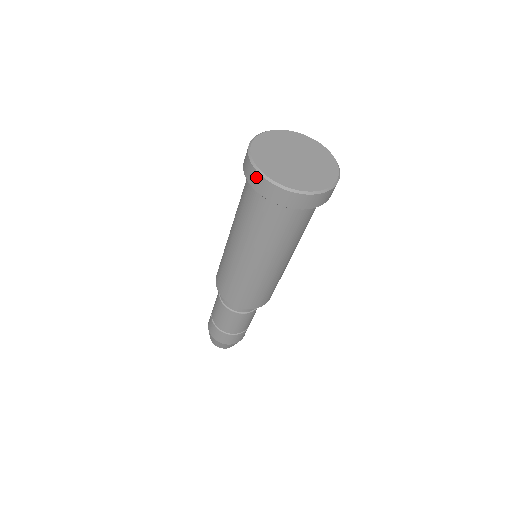
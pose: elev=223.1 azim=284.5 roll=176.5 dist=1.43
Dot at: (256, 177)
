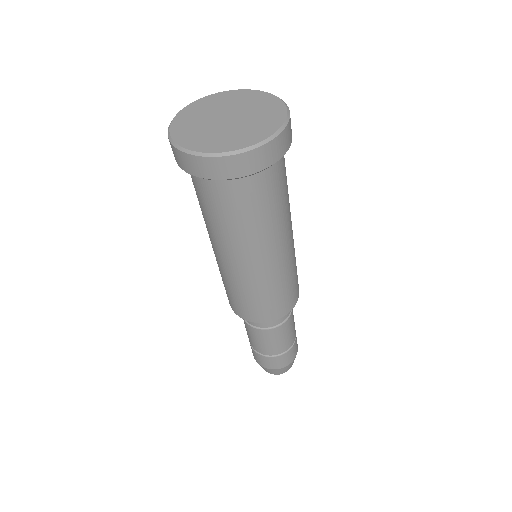
Dot at: (177, 154)
